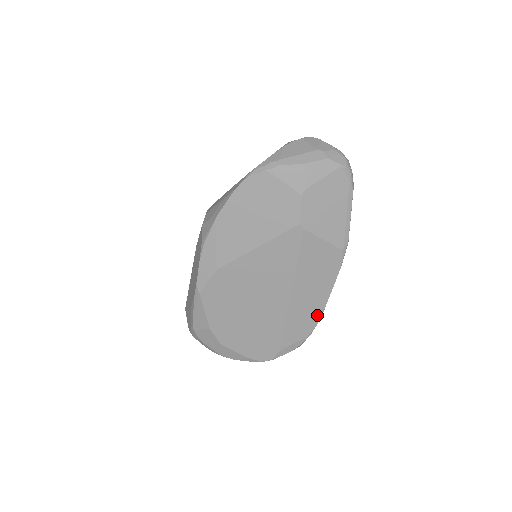
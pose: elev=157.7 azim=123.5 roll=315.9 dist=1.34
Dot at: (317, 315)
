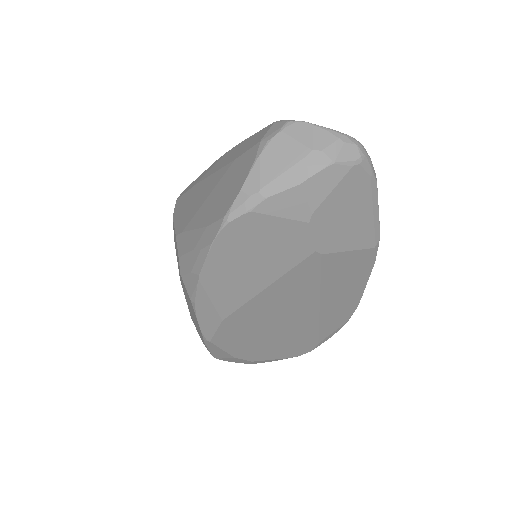
Dot at: (354, 305)
